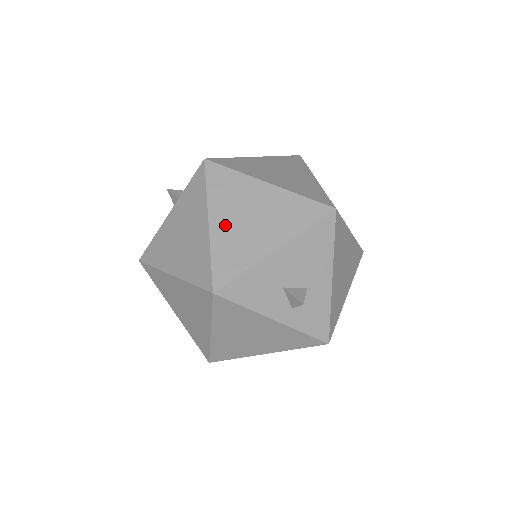
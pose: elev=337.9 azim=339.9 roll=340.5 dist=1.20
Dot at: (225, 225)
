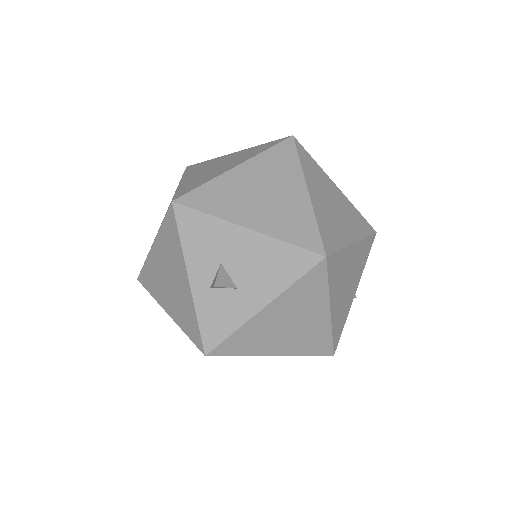
Dot at: (242, 179)
